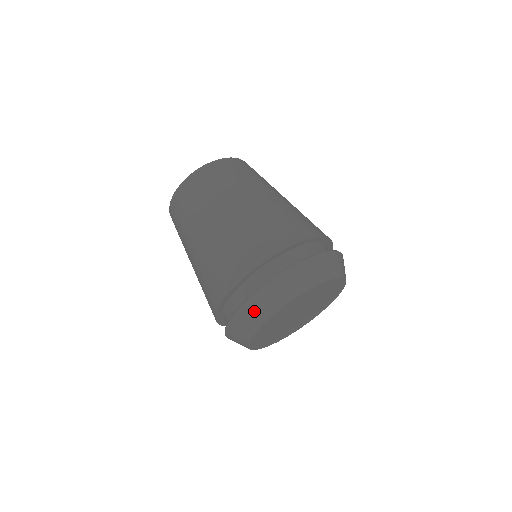
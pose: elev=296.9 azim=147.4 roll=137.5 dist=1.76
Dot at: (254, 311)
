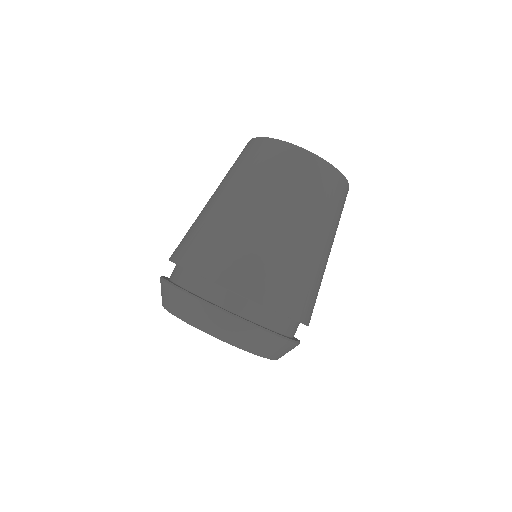
Dot at: occluded
